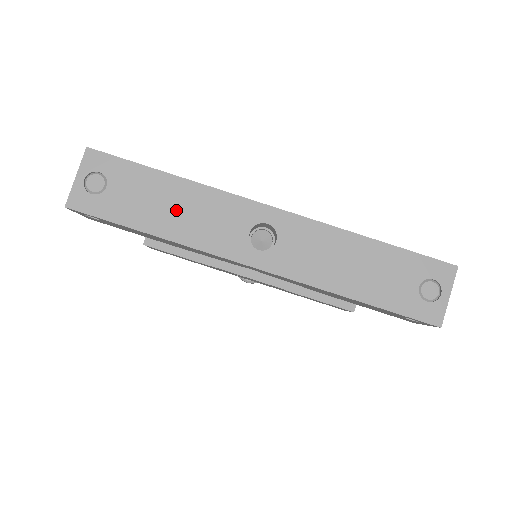
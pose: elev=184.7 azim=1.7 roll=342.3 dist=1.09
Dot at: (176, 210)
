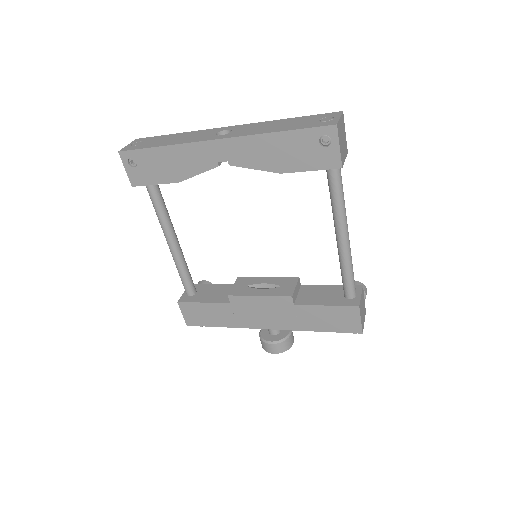
Dot at: (177, 139)
